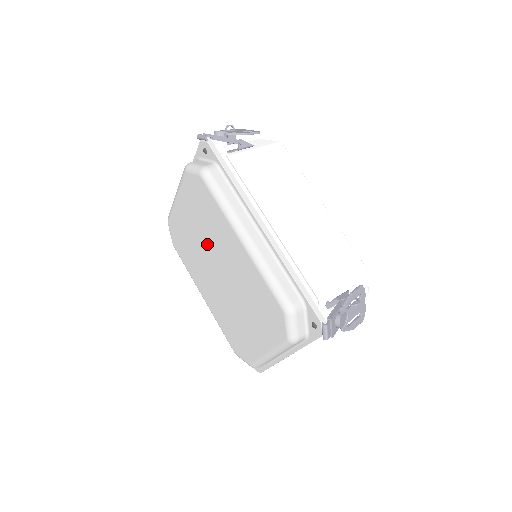
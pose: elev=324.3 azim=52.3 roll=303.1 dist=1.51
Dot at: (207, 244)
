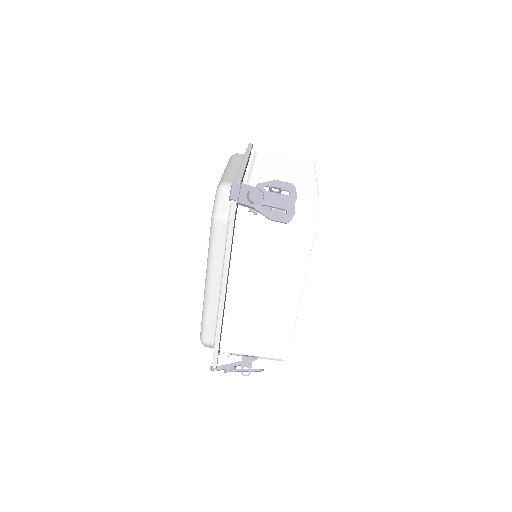
Dot at: occluded
